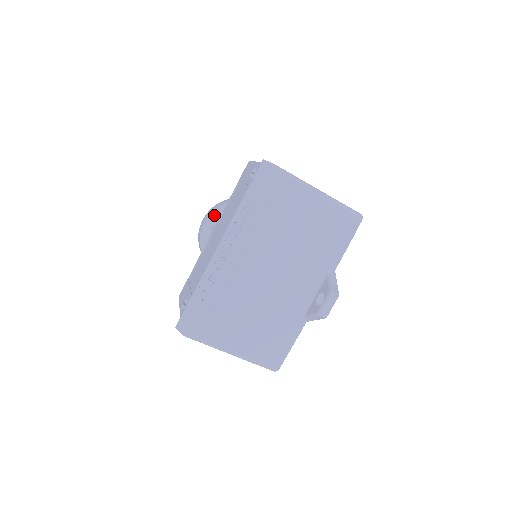
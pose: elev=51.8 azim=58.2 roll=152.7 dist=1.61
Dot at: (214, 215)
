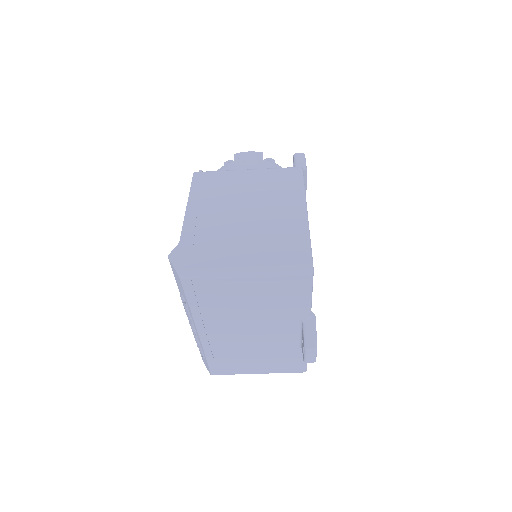
Dot at: occluded
